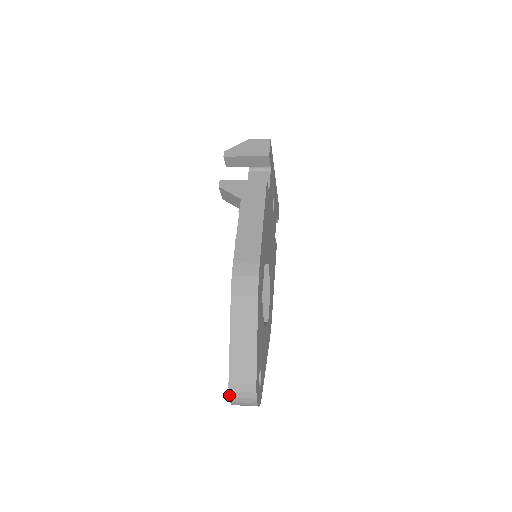
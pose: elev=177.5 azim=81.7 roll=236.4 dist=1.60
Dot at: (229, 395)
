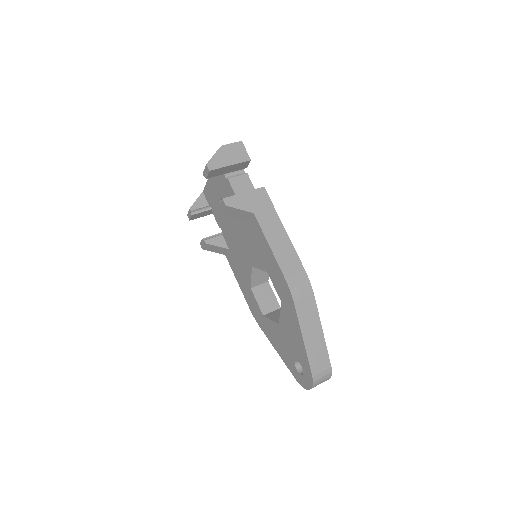
Dot at: (313, 384)
